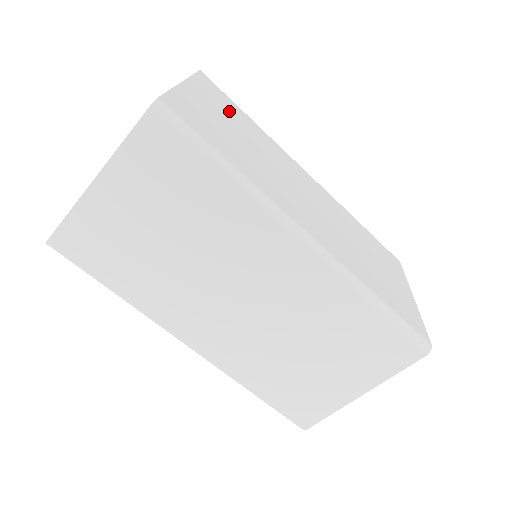
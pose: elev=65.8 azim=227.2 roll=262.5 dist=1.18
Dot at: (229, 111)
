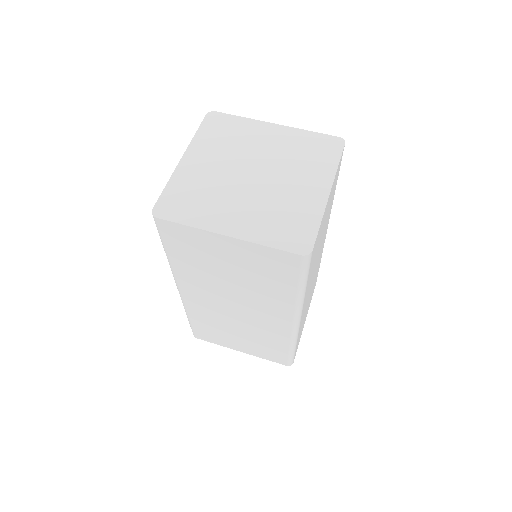
Dot at: occluded
